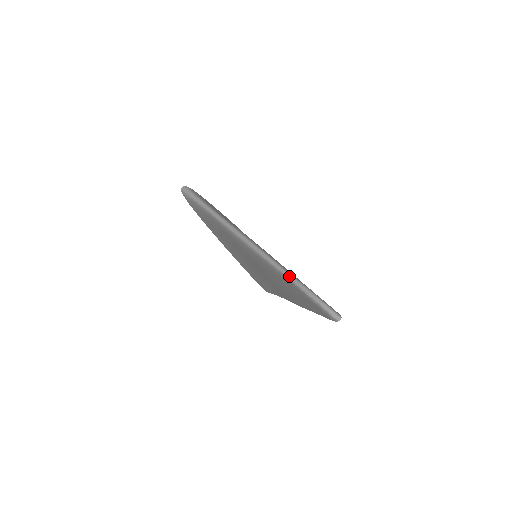
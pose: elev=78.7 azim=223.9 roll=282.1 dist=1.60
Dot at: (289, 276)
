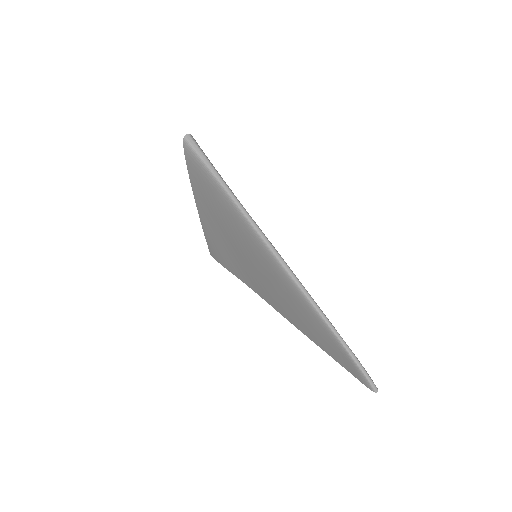
Dot at: (339, 337)
